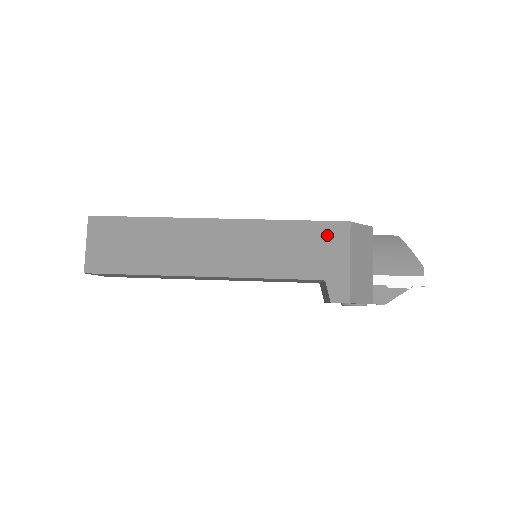
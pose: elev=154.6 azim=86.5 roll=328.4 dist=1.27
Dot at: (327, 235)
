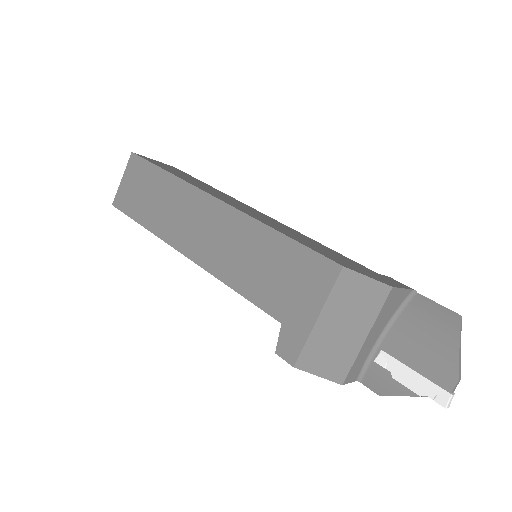
Dot at: (308, 270)
